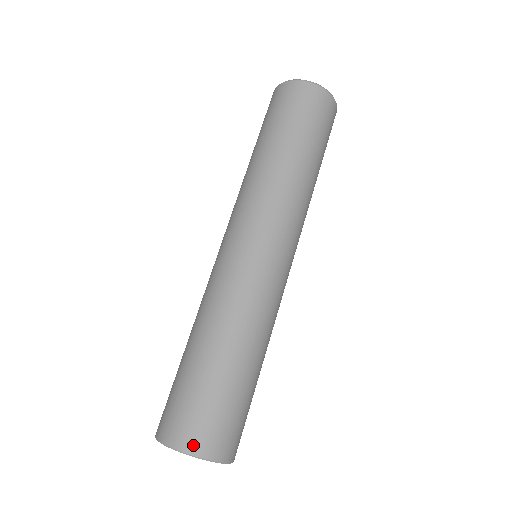
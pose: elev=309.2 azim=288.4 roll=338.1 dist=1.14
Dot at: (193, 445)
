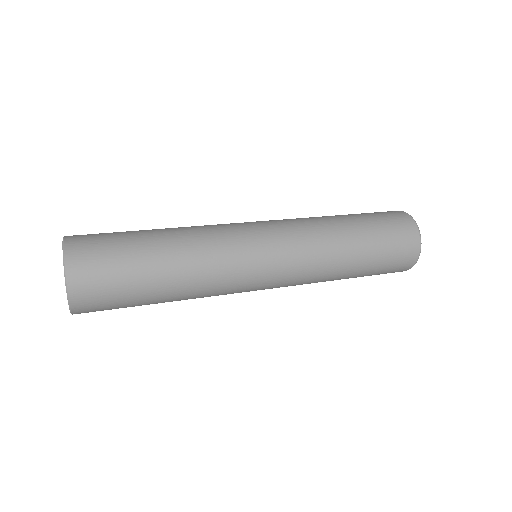
Dot at: (73, 248)
